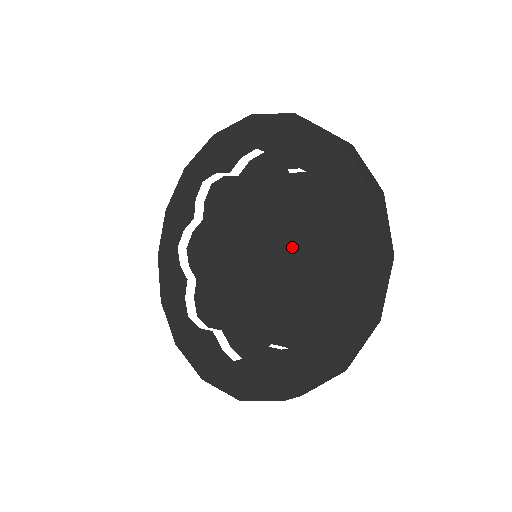
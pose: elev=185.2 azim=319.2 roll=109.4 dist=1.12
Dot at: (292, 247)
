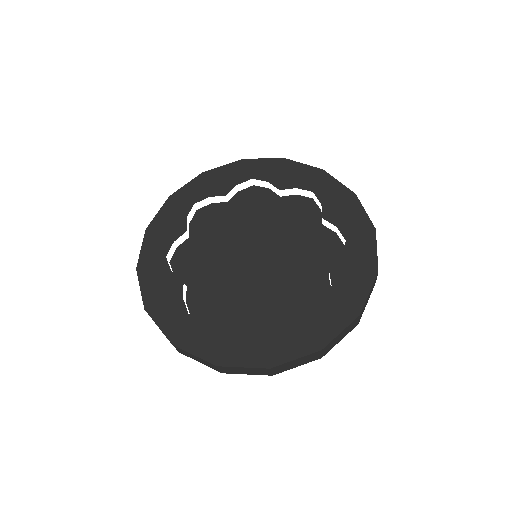
Dot at: (292, 270)
